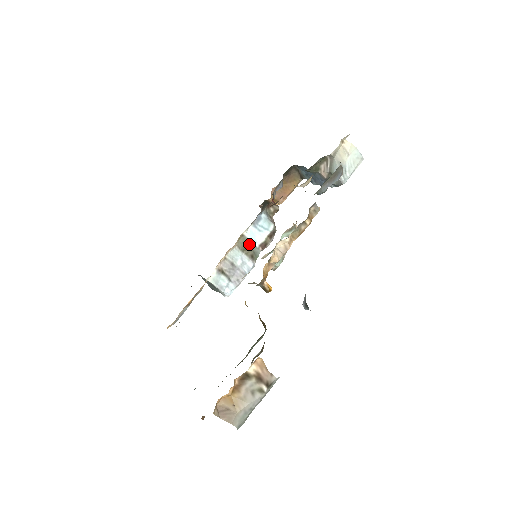
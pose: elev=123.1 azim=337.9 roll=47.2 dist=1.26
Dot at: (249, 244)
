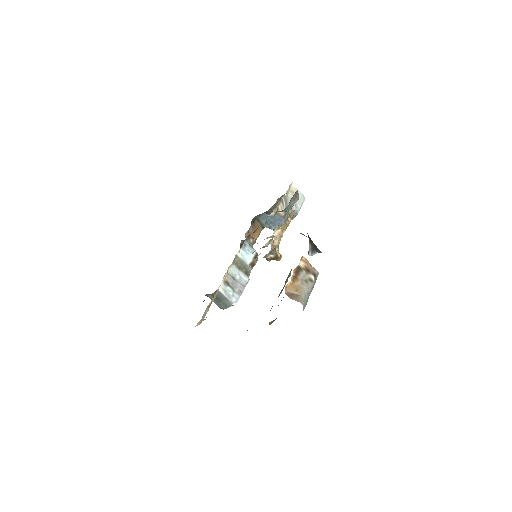
Dot at: (242, 263)
